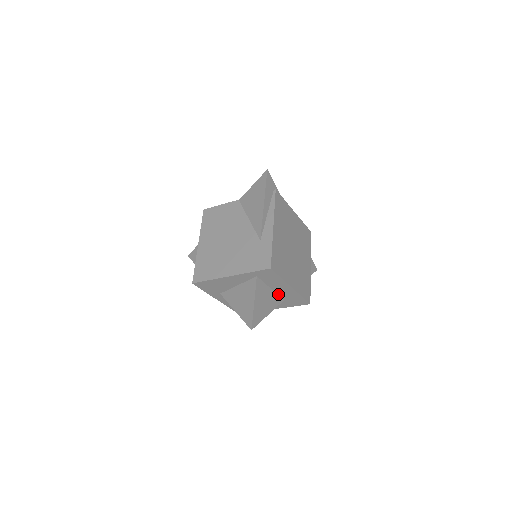
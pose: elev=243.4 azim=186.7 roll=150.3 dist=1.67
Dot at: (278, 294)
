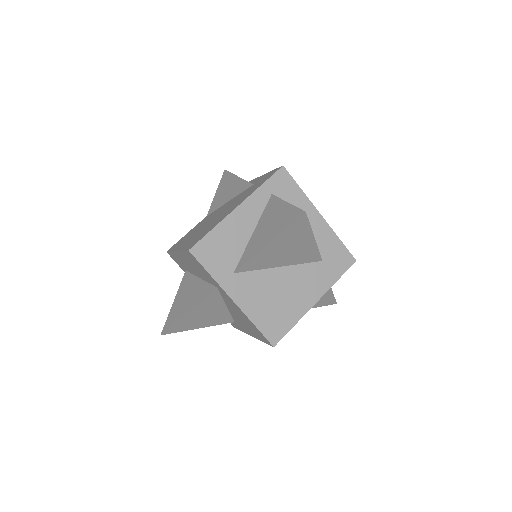
Dot at: occluded
